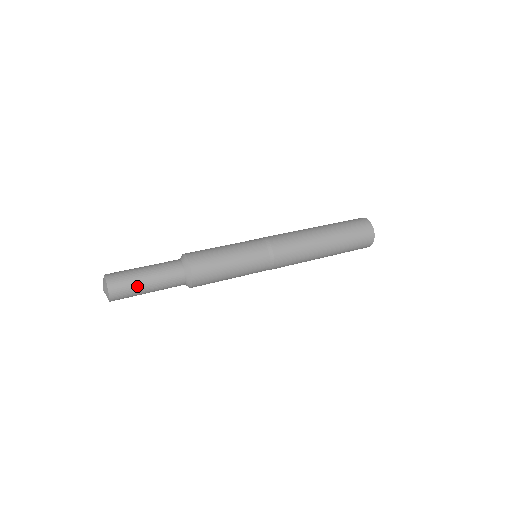
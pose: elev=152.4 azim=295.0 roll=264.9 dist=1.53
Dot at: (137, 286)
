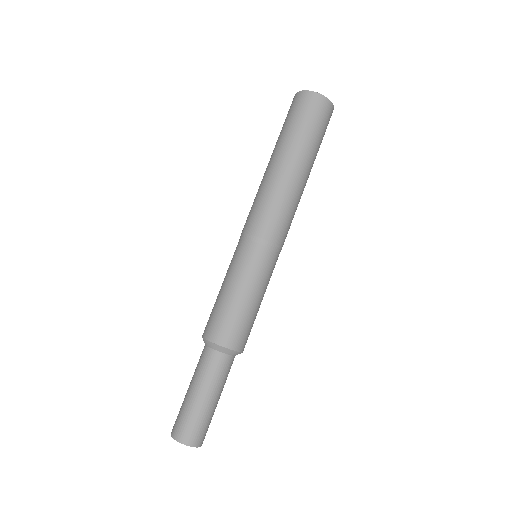
Dot at: occluded
